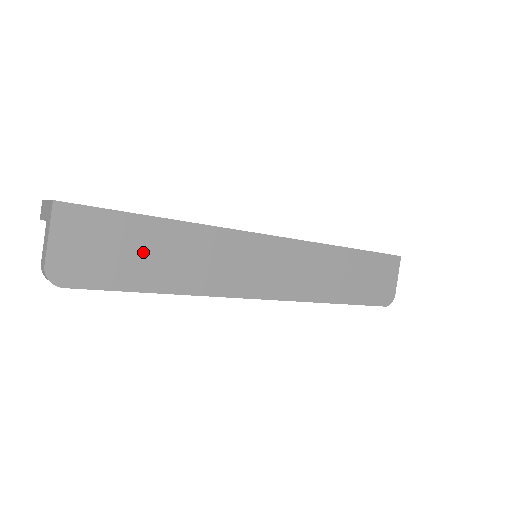
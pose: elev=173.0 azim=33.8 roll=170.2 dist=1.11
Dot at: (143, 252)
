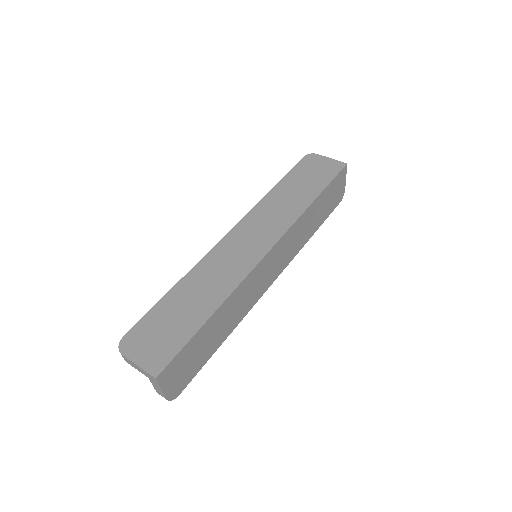
Dot at: (207, 341)
